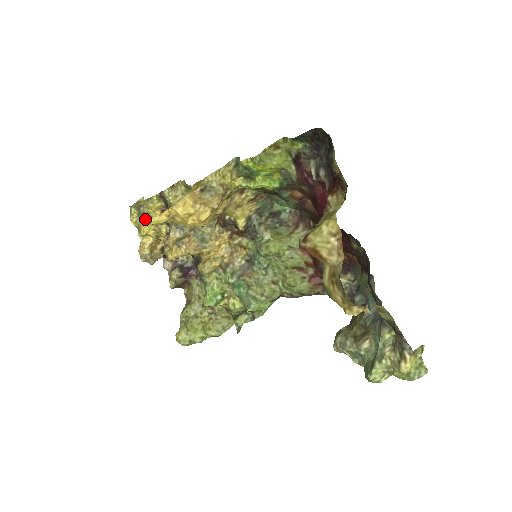
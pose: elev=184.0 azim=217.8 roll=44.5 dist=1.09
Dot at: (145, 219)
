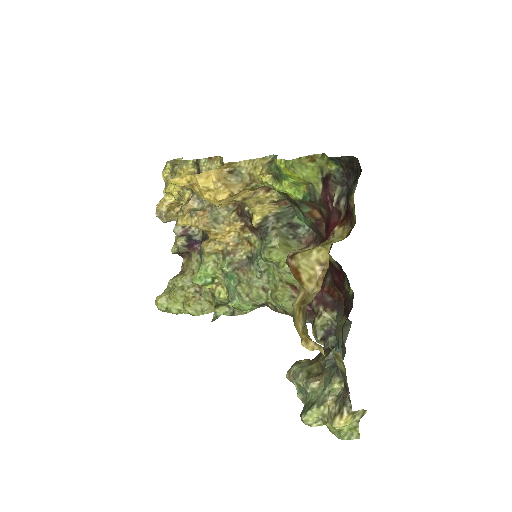
Dot at: occluded
